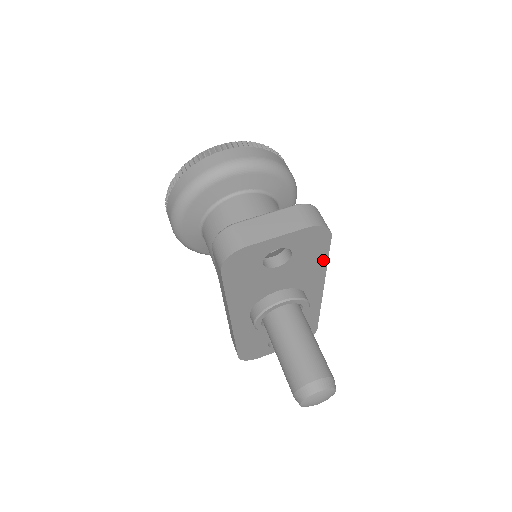
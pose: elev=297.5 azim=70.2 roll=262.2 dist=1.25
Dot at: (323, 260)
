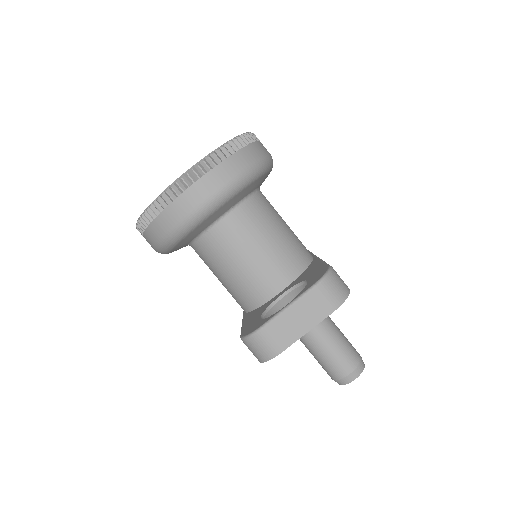
Dot at: occluded
